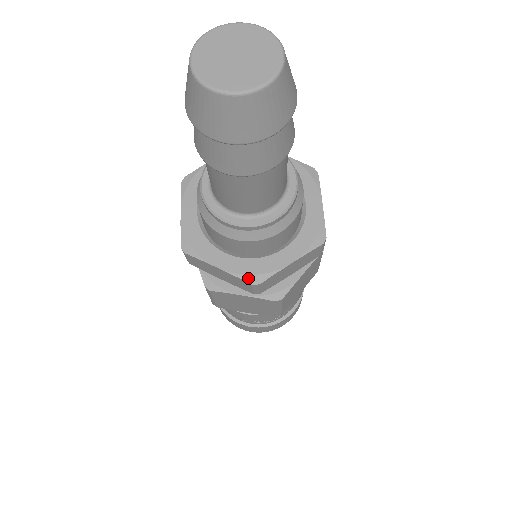
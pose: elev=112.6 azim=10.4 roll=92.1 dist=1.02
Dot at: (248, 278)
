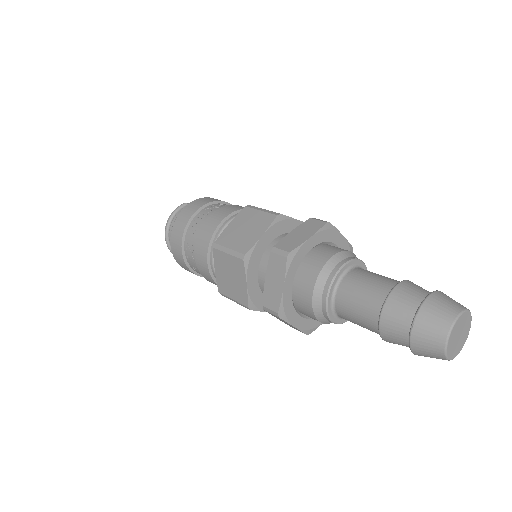
Dot at: (307, 332)
